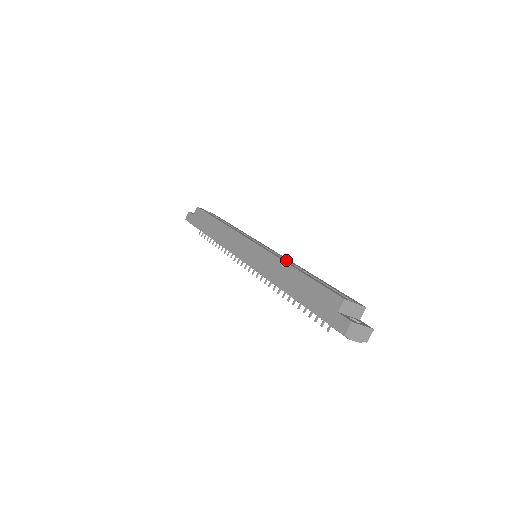
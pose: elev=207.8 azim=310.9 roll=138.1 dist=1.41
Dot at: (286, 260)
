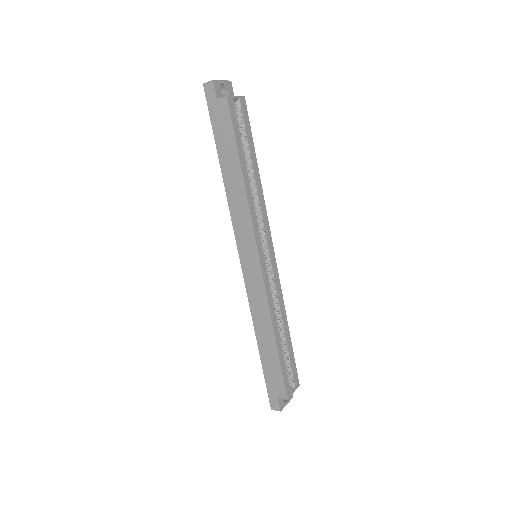
Dot at: (277, 295)
